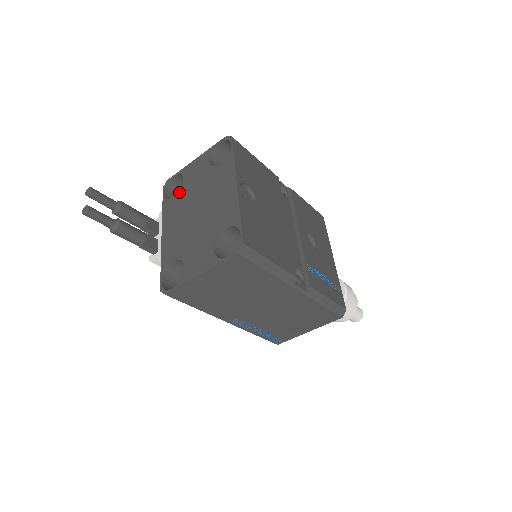
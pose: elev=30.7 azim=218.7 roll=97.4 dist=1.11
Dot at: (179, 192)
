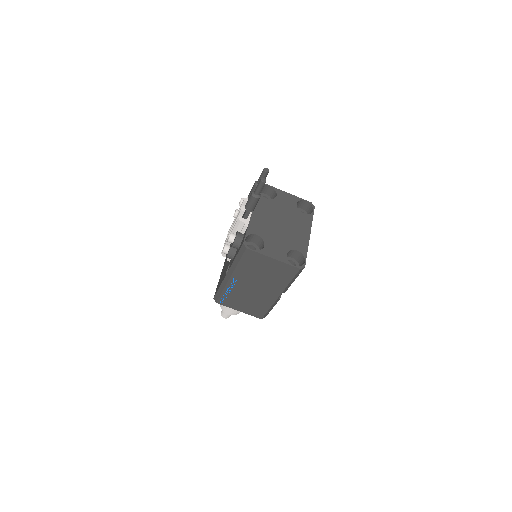
Dot at: (272, 200)
